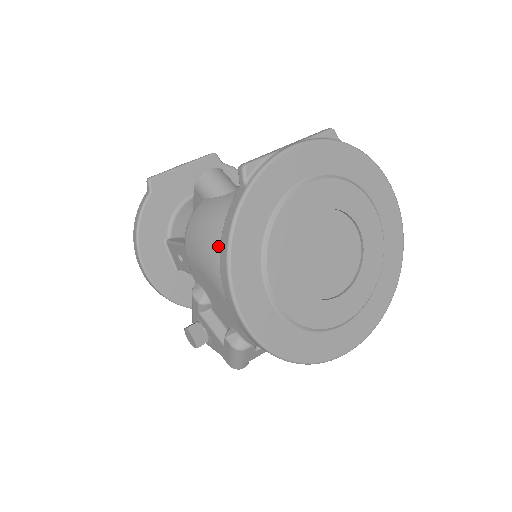
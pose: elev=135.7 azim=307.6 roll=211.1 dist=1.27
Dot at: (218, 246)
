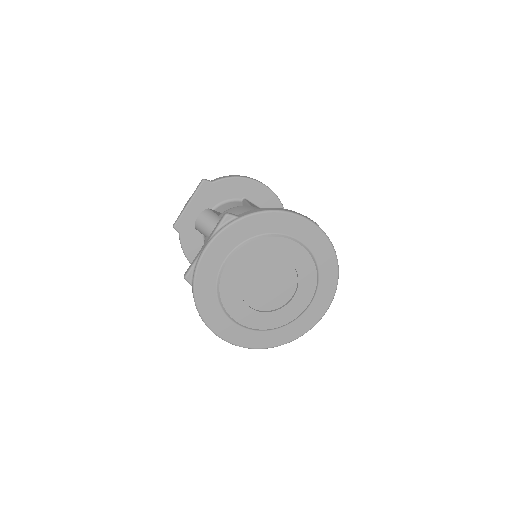
Dot at: occluded
